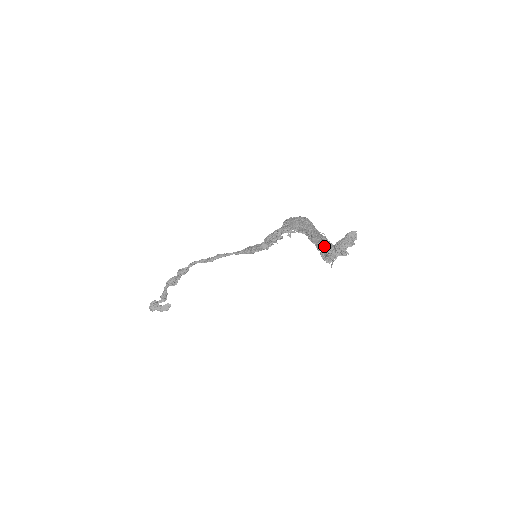
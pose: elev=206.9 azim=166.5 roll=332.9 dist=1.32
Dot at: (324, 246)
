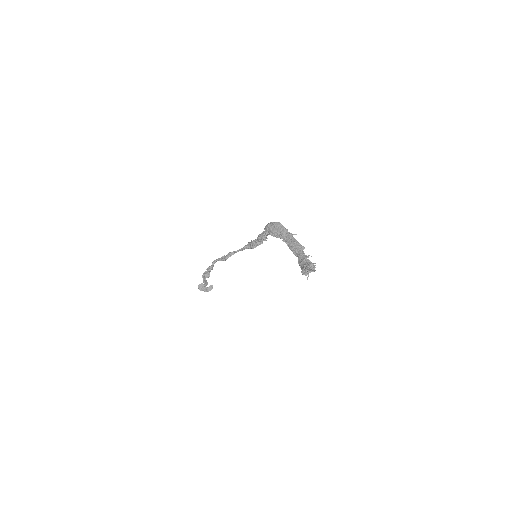
Dot at: (299, 254)
